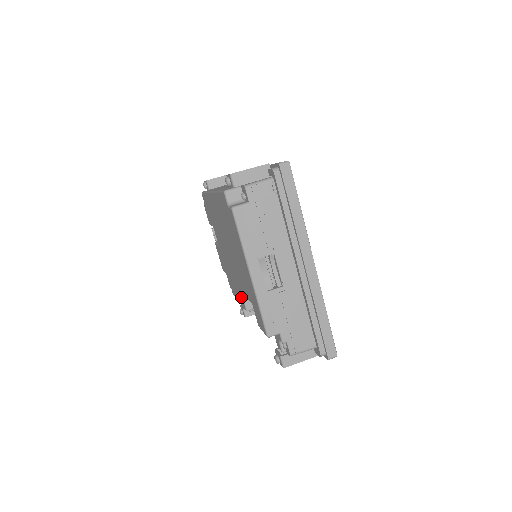
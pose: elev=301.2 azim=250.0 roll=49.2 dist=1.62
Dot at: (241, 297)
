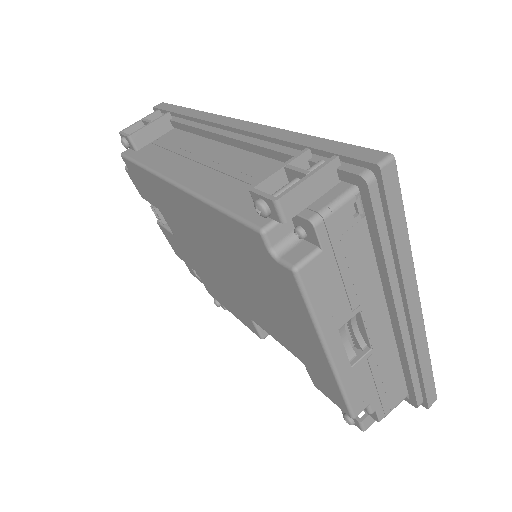
Dot at: (249, 323)
